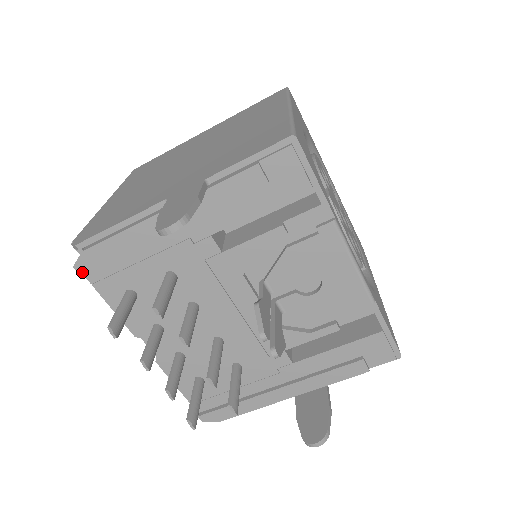
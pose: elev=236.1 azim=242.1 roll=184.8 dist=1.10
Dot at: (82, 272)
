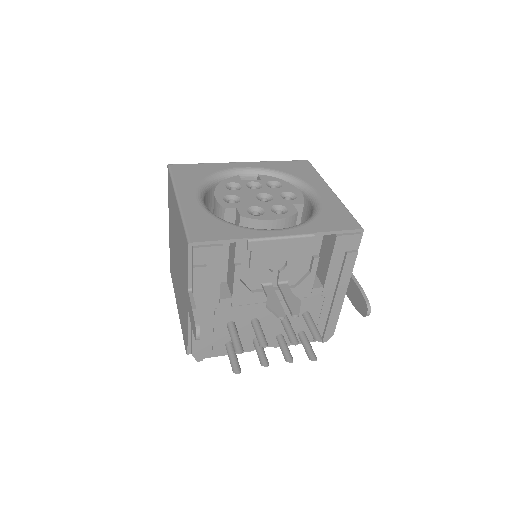
Dot at: (202, 359)
